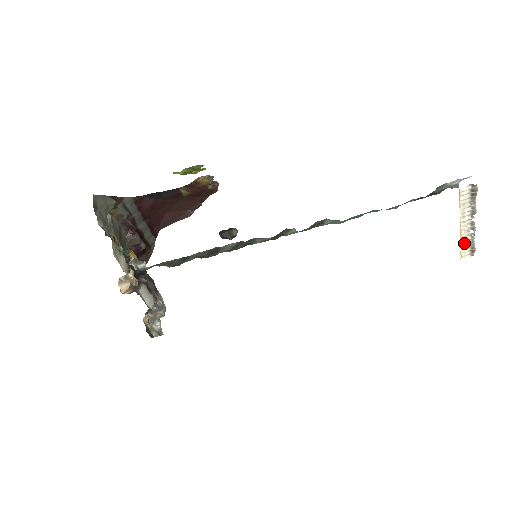
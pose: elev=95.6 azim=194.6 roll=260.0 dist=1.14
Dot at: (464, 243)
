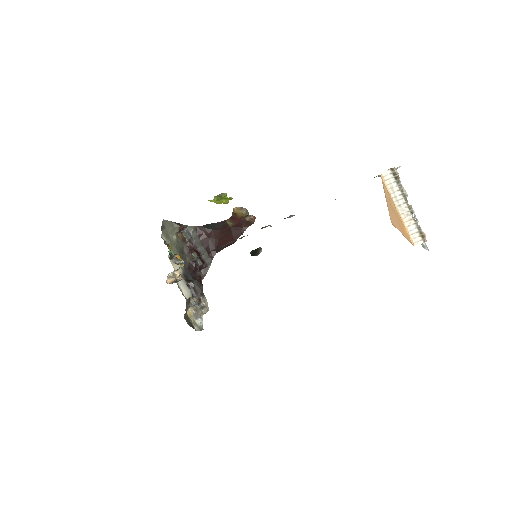
Dot at: (410, 228)
